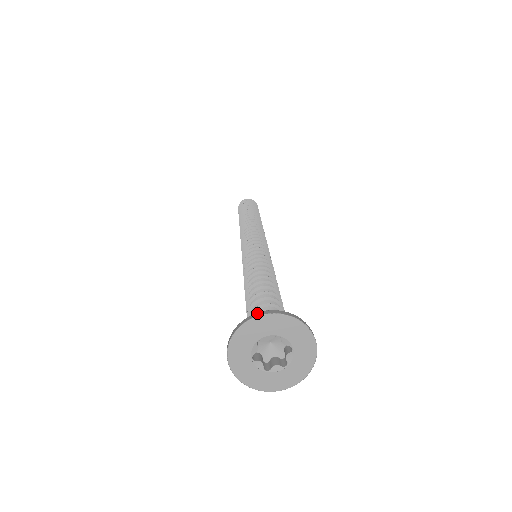
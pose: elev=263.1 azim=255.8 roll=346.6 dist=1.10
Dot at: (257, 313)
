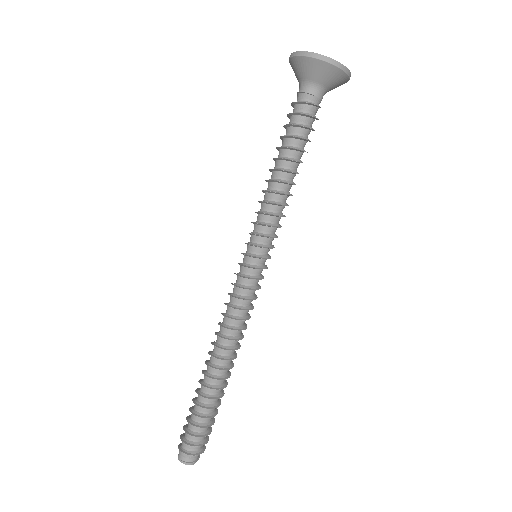
Dot at: occluded
